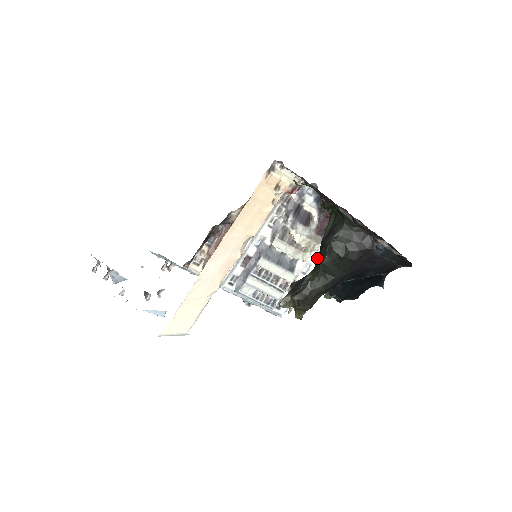
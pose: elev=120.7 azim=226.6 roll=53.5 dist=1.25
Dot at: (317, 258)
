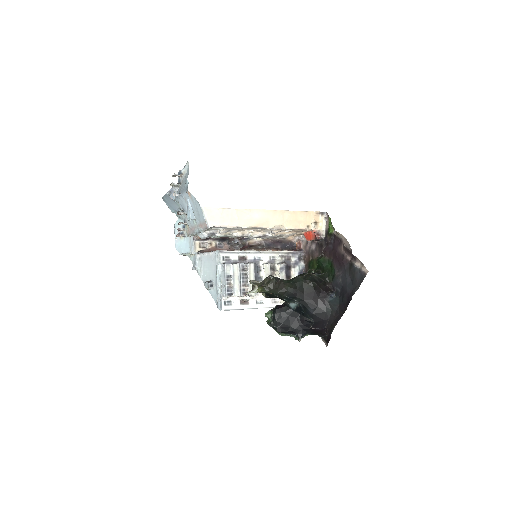
Dot at: (270, 303)
